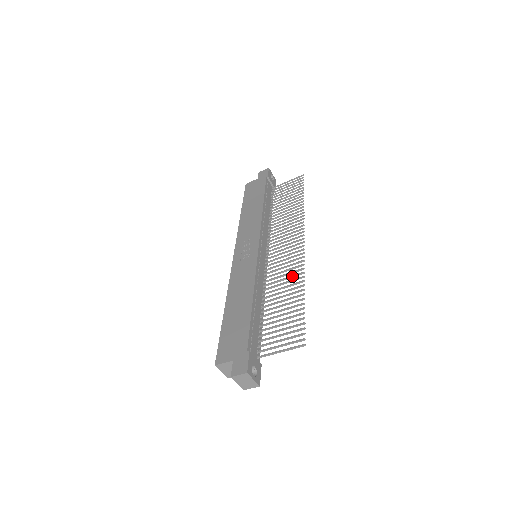
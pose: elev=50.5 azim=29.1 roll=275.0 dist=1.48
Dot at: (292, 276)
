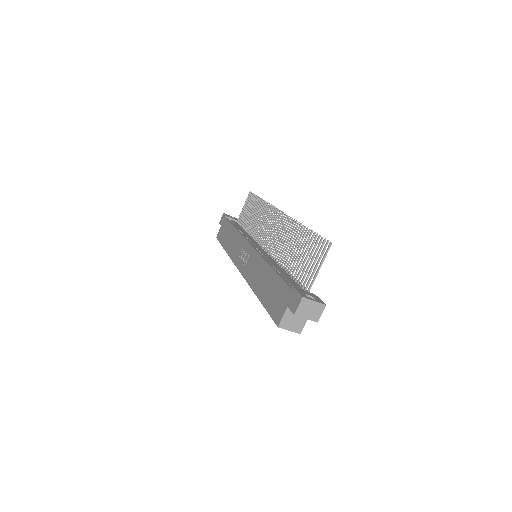
Dot at: (288, 231)
